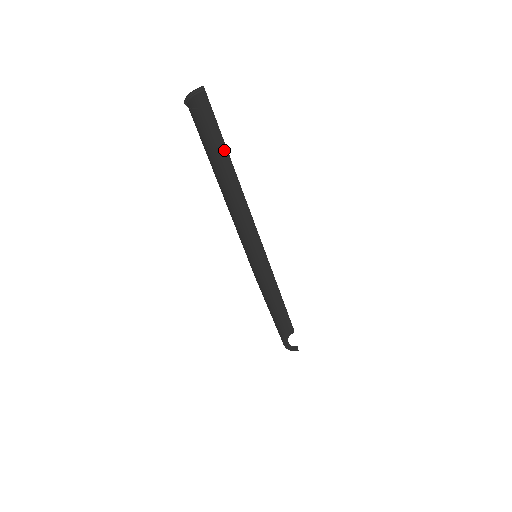
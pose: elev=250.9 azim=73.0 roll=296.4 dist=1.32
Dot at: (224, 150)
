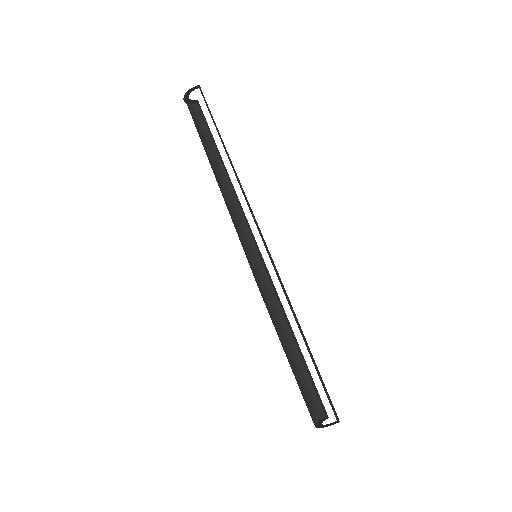
Dot at: (215, 153)
